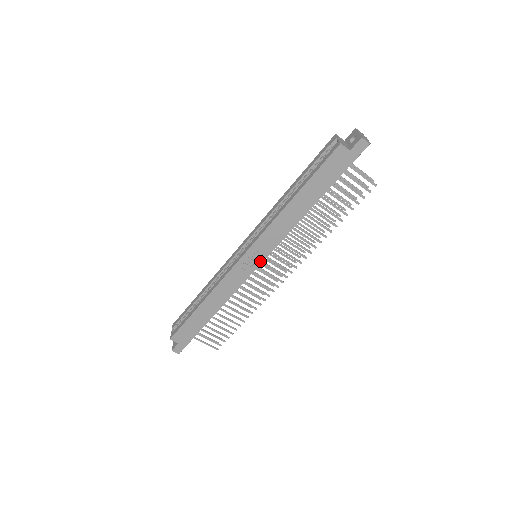
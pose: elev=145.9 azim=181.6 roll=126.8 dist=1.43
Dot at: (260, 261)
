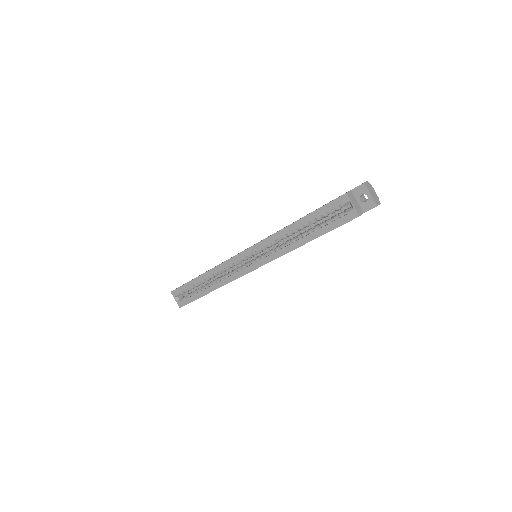
Dot at: occluded
